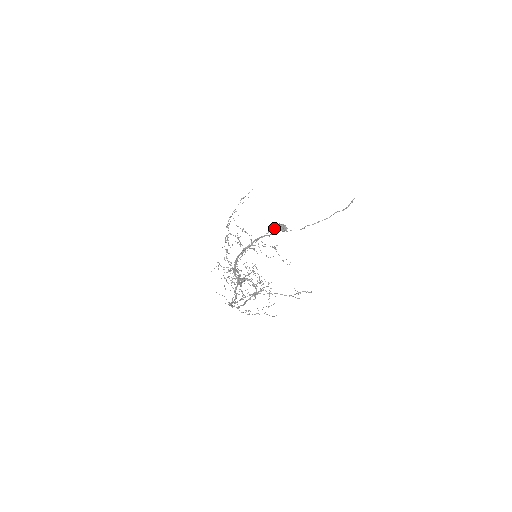
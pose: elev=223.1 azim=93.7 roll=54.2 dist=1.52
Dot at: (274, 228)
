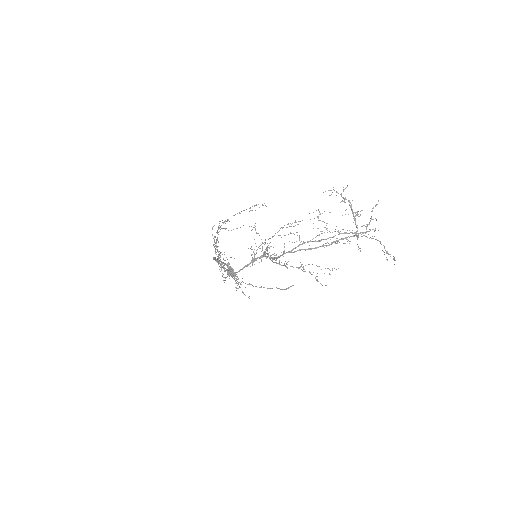
Dot at: occluded
